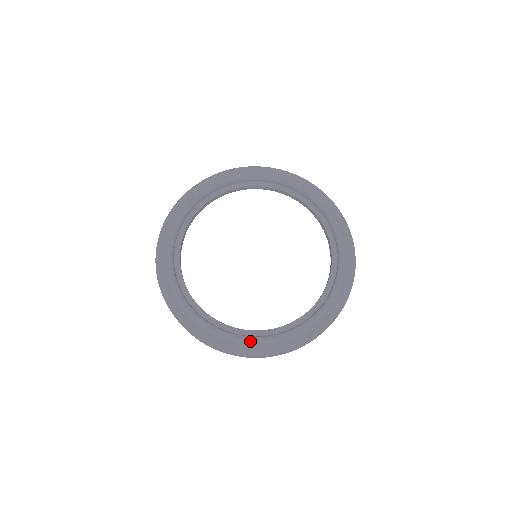
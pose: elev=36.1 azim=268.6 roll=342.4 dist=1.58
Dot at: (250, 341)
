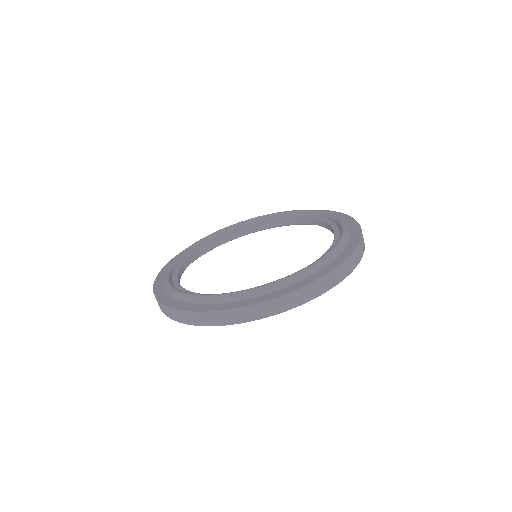
Dot at: (223, 295)
